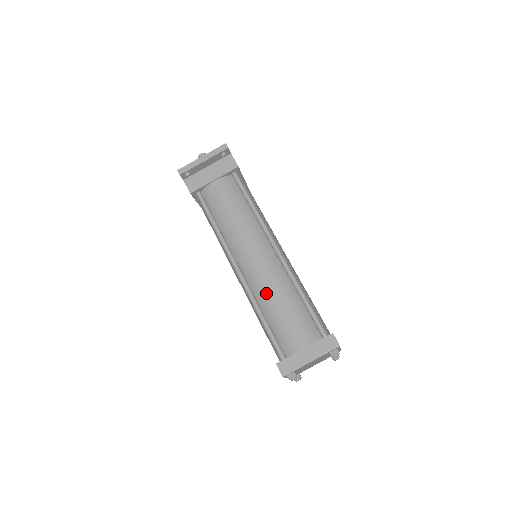
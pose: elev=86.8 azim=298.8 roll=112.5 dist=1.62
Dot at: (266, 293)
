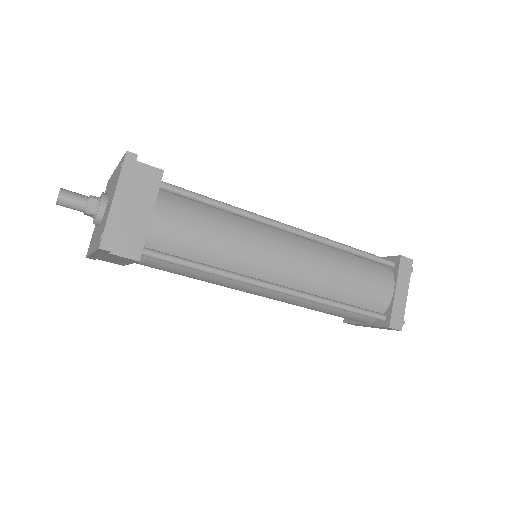
Dot at: (327, 281)
